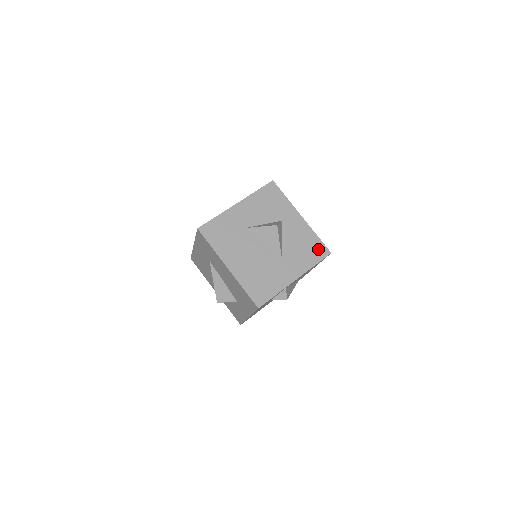
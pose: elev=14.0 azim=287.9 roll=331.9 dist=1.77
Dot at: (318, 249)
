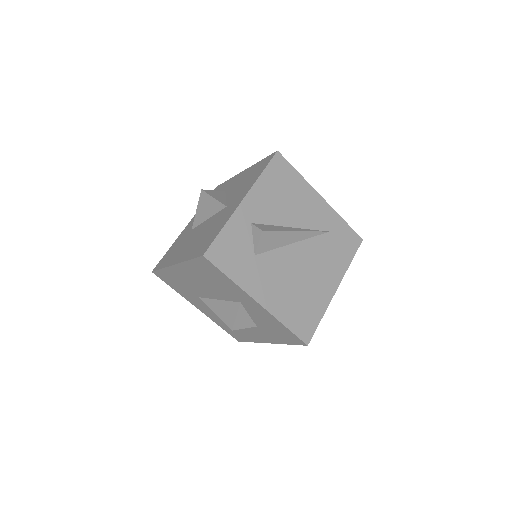
Dot at: (263, 164)
